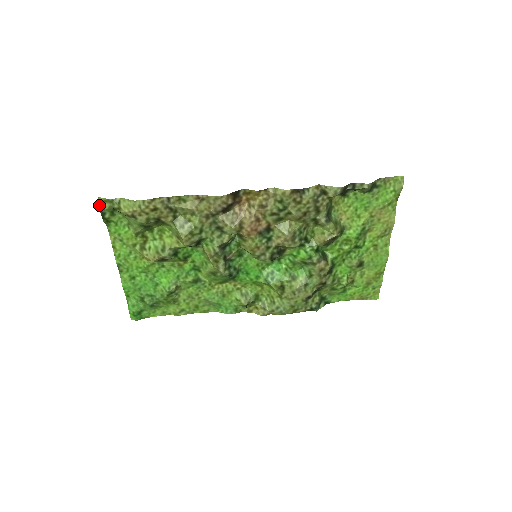
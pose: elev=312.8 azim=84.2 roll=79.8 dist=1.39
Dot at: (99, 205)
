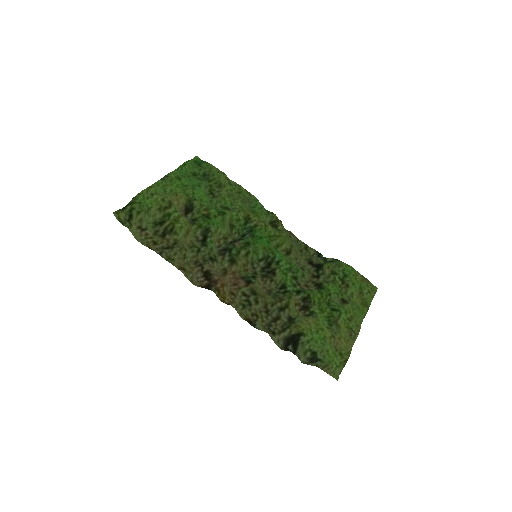
Dot at: (118, 210)
